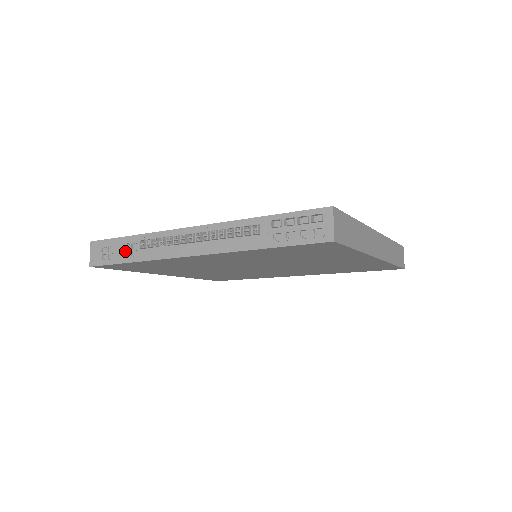
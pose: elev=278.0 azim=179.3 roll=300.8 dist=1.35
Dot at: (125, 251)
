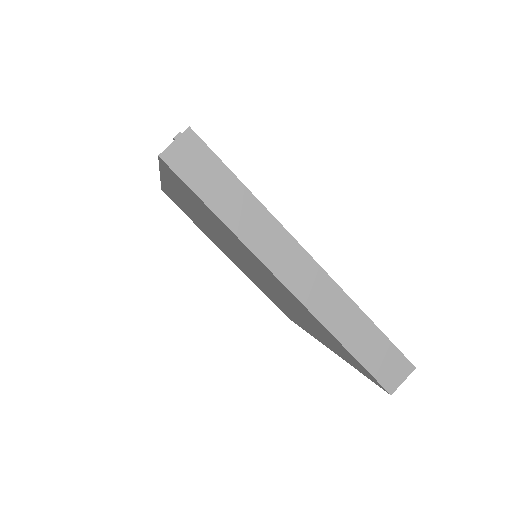
Dot at: occluded
